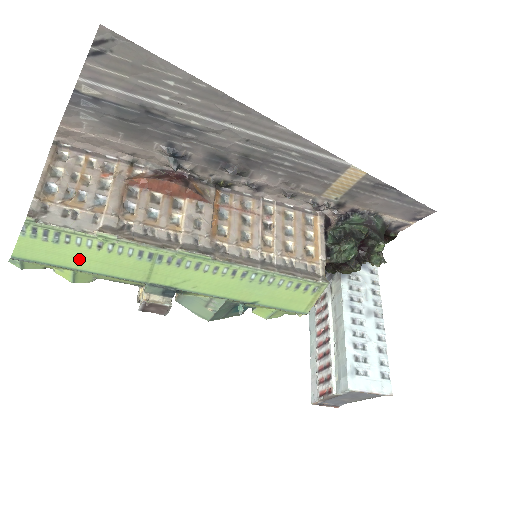
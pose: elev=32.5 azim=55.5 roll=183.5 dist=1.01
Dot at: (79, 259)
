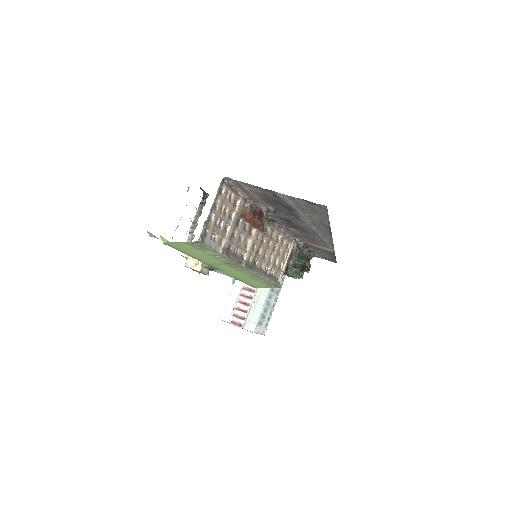
Dot at: (195, 253)
